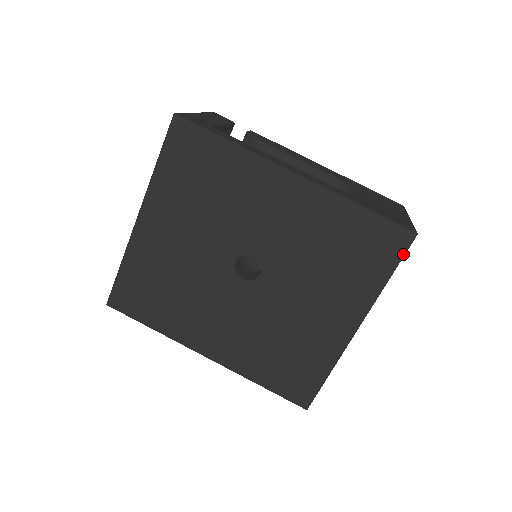
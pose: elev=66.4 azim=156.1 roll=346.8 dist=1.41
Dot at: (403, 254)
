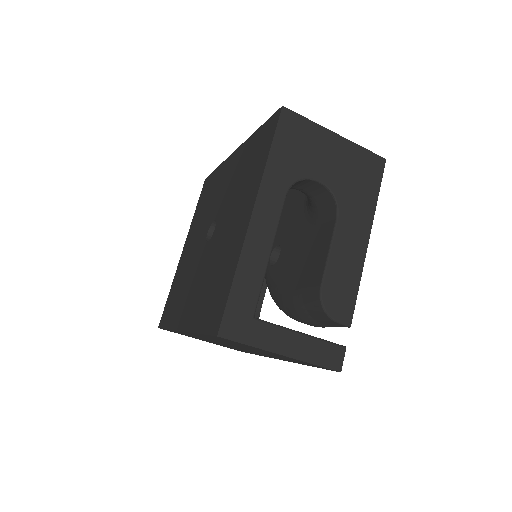
Dot at: (276, 127)
